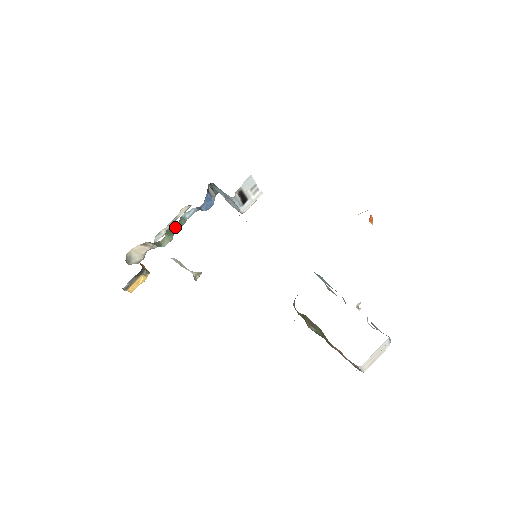
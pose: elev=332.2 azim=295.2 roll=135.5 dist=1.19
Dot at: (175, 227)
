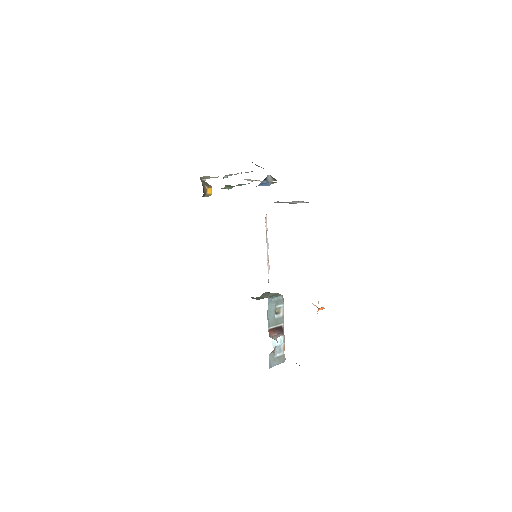
Dot at: occluded
